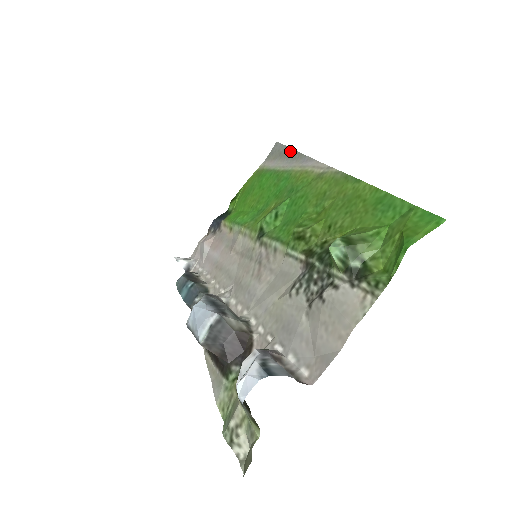
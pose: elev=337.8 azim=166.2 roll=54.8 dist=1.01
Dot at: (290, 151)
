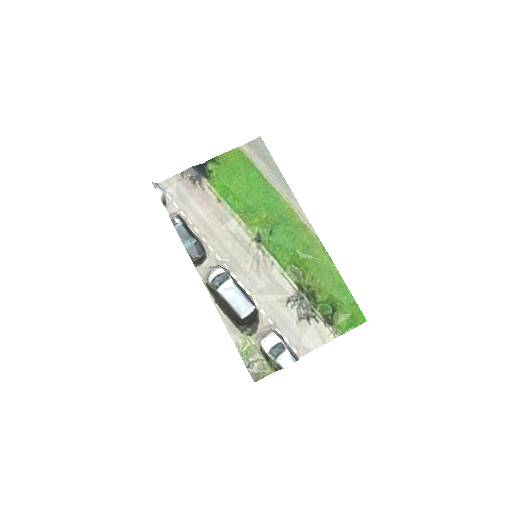
Dot at: (276, 167)
